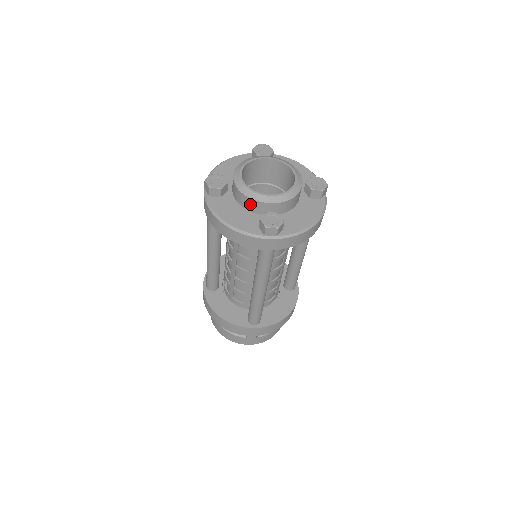
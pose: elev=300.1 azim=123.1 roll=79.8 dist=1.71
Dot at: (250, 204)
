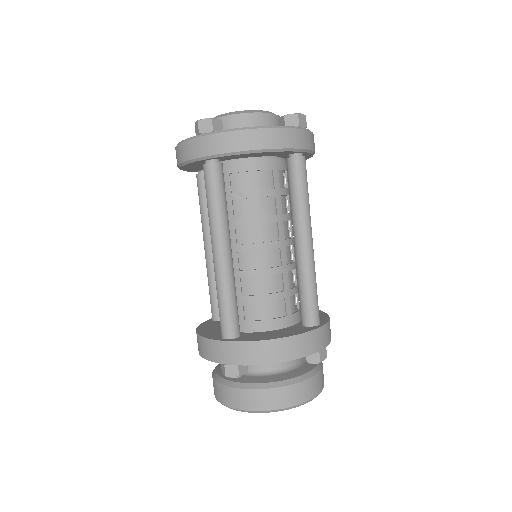
Dot at: (258, 121)
